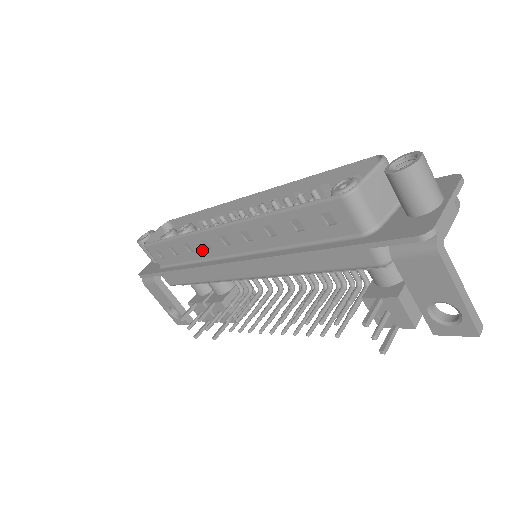
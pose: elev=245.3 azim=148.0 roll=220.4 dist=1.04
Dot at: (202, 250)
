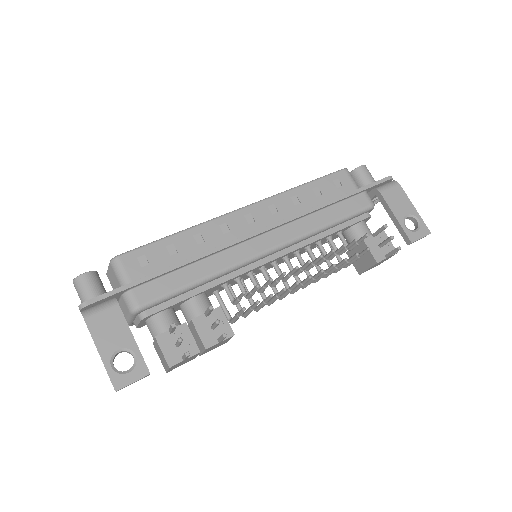
Dot at: (217, 237)
